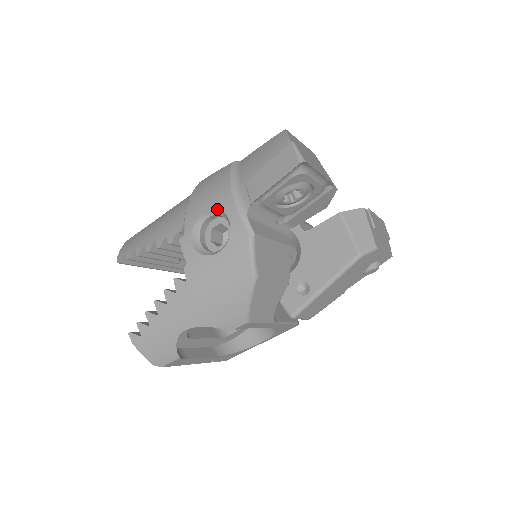
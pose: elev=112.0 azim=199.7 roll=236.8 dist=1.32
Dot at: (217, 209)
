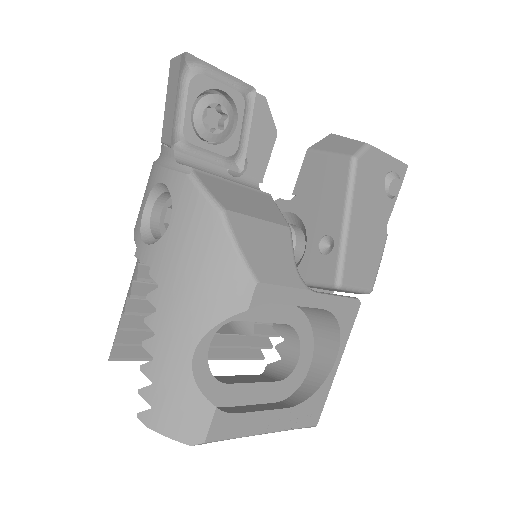
Dot at: (151, 190)
